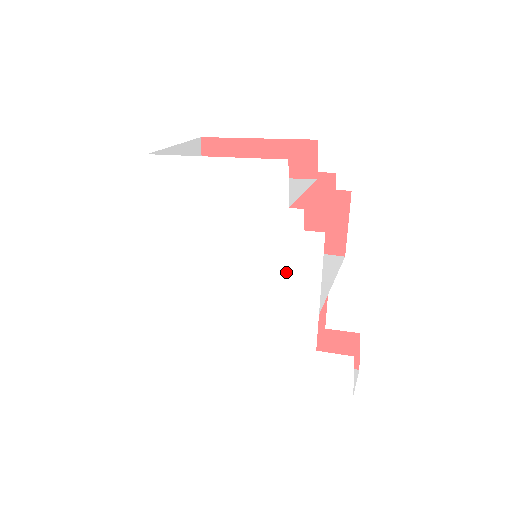
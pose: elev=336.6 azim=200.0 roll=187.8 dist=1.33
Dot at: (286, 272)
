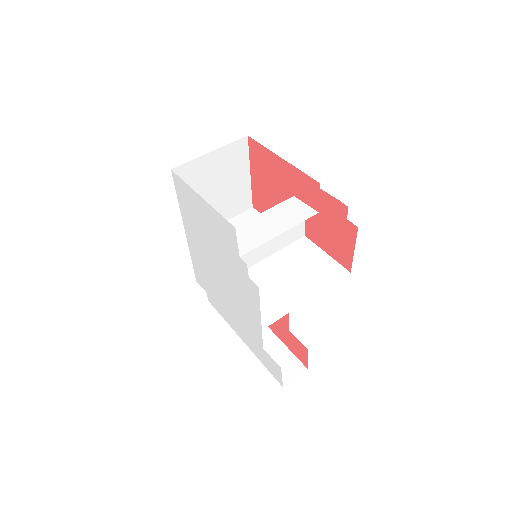
Dot at: (243, 293)
